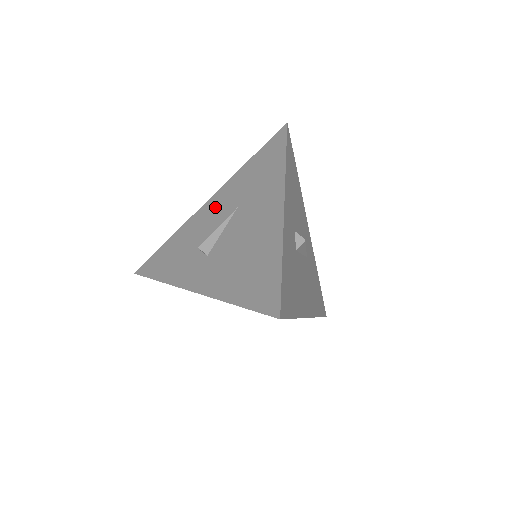
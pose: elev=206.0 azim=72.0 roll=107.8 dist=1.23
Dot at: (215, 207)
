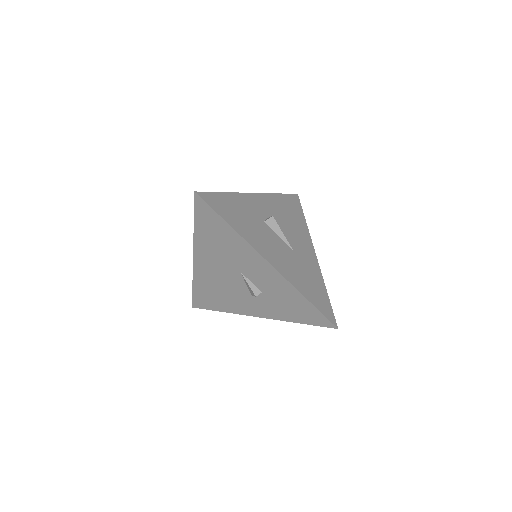
Dot at: occluded
